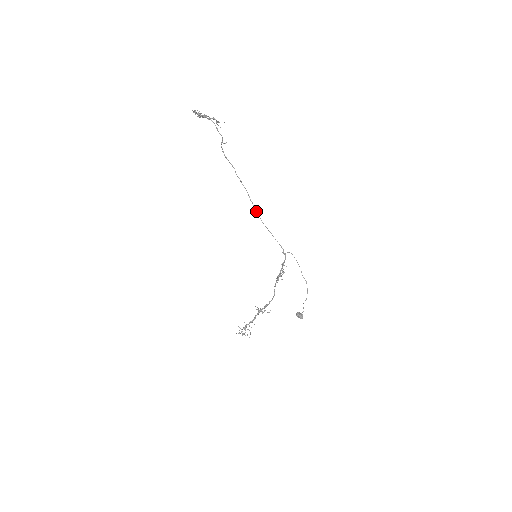
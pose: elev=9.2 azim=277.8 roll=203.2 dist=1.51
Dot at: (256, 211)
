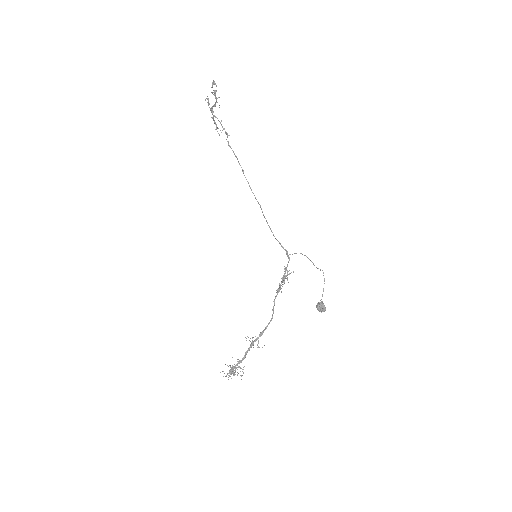
Dot at: (258, 203)
